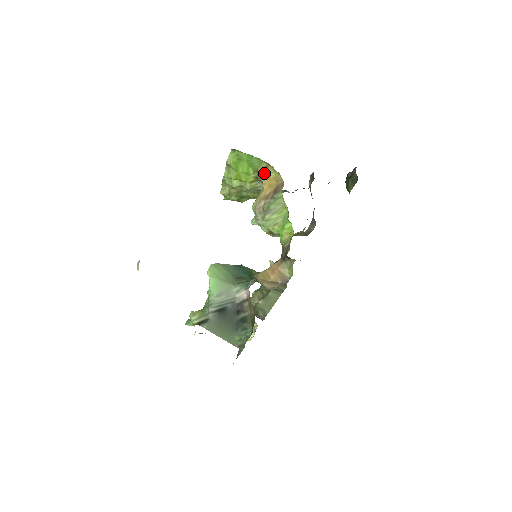
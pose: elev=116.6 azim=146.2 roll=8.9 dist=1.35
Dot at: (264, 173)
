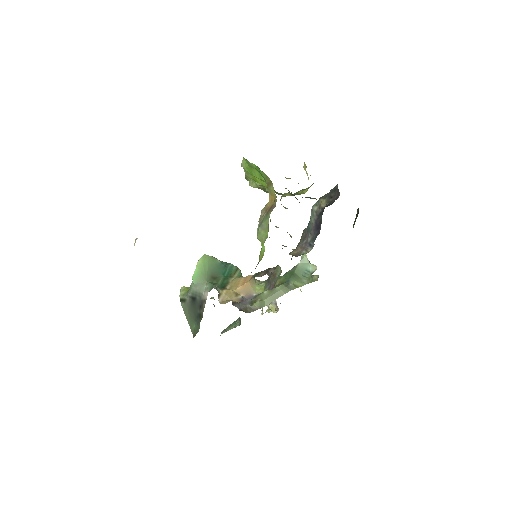
Dot at: (269, 186)
